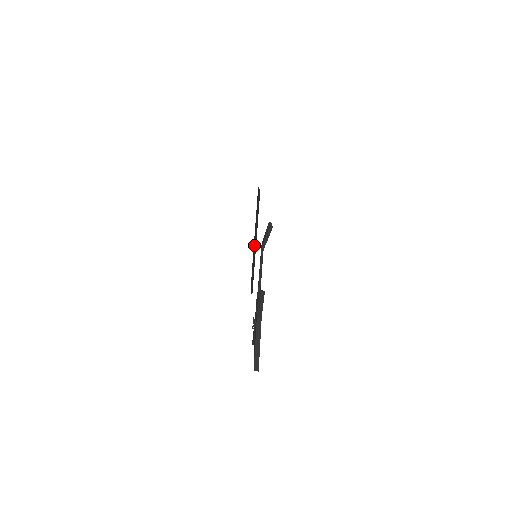
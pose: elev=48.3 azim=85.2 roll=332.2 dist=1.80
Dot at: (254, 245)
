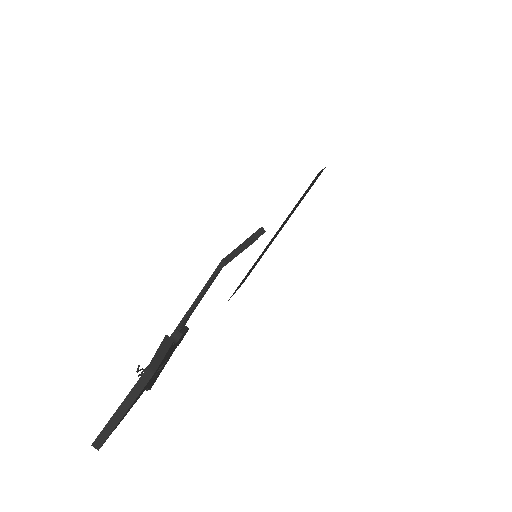
Dot at: (274, 238)
